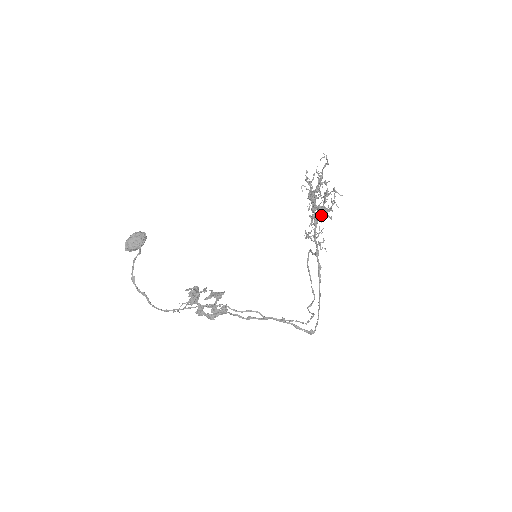
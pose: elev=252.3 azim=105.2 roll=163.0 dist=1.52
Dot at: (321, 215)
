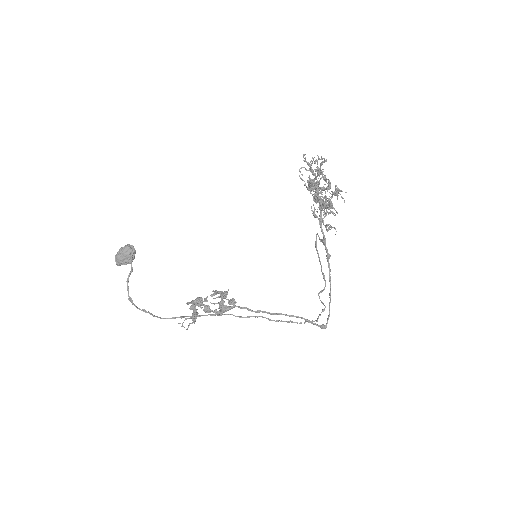
Dot at: (323, 214)
